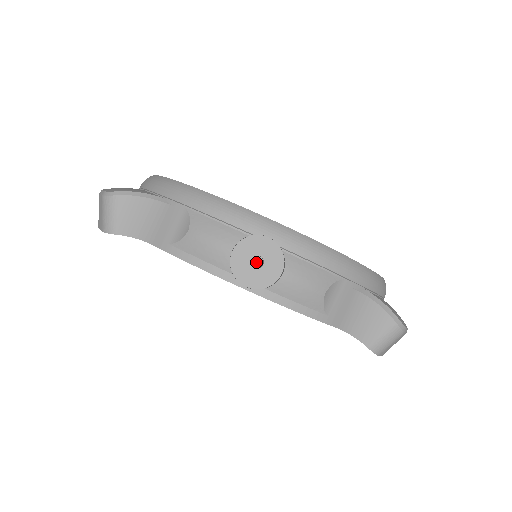
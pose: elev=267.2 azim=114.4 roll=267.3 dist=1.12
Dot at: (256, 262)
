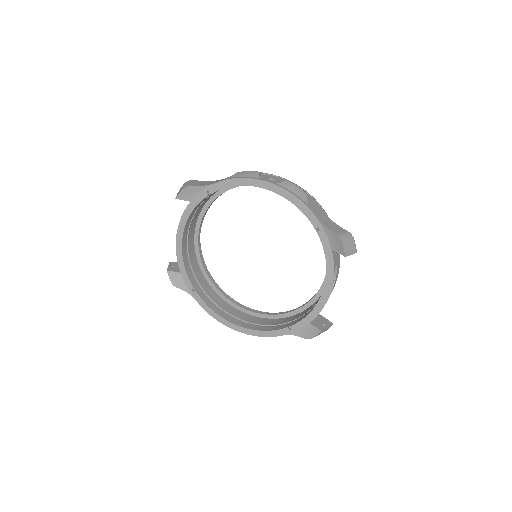
Dot at: (244, 322)
